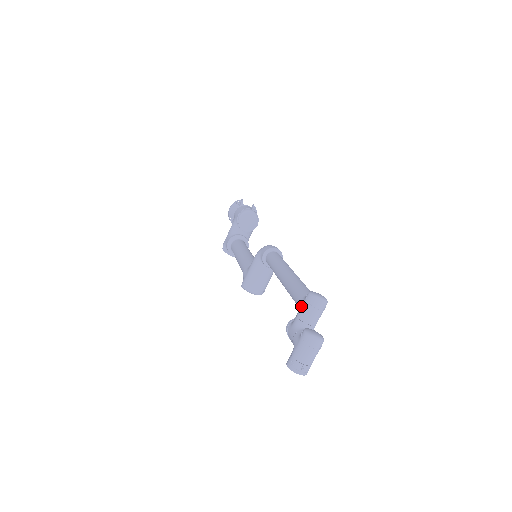
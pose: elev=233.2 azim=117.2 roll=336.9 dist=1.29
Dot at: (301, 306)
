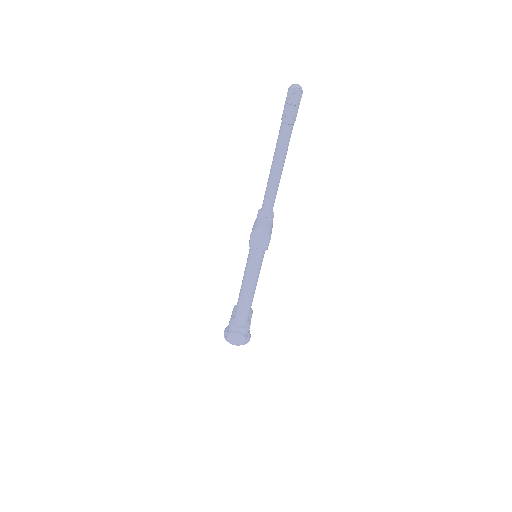
Dot at: occluded
